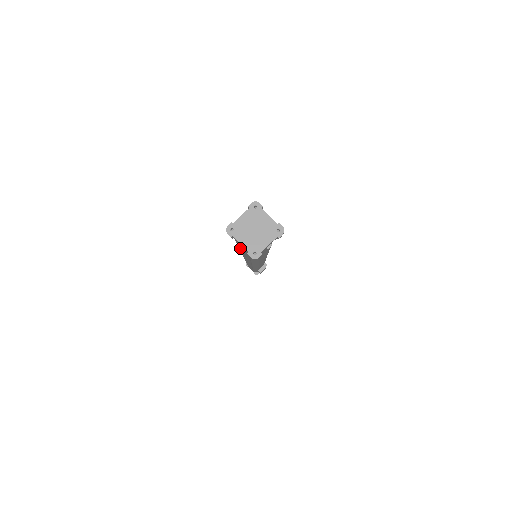
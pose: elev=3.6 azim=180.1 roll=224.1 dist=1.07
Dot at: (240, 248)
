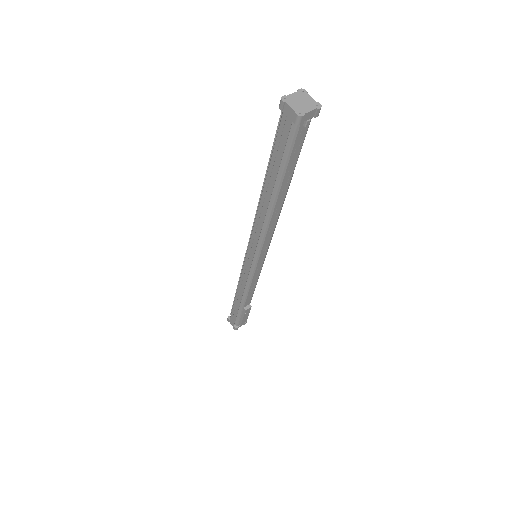
Dot at: (273, 158)
